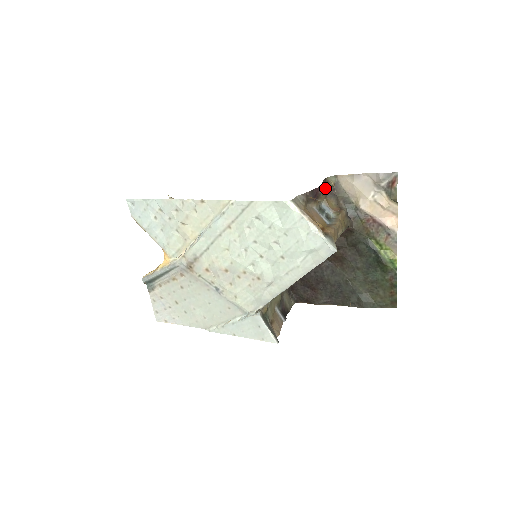
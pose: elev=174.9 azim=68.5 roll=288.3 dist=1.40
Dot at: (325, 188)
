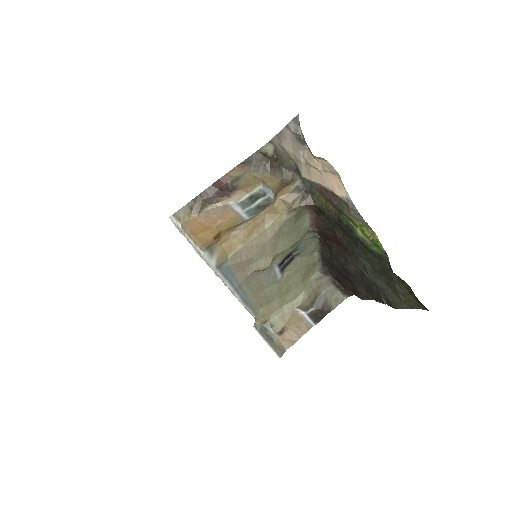
Dot at: (262, 164)
